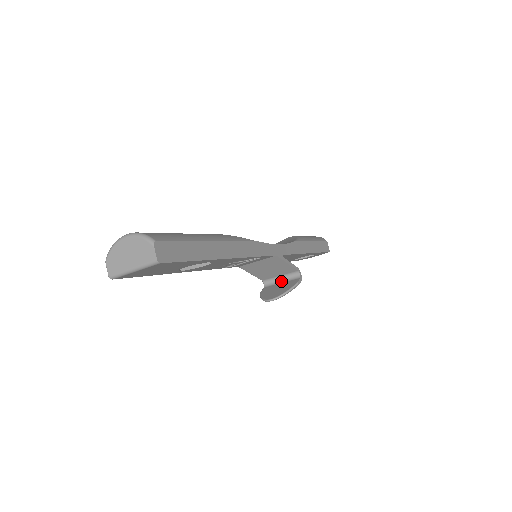
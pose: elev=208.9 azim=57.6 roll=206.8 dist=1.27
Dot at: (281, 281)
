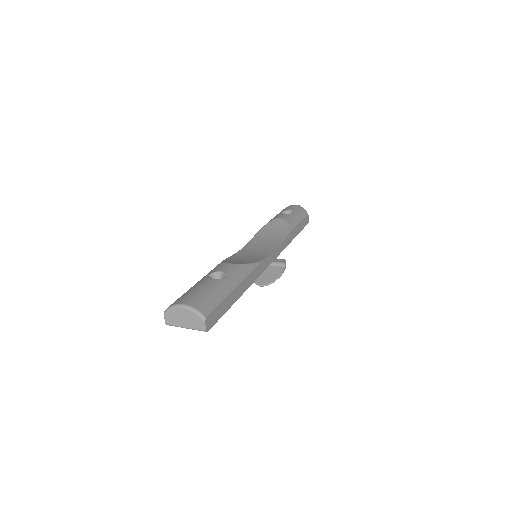
Dot at: occluded
